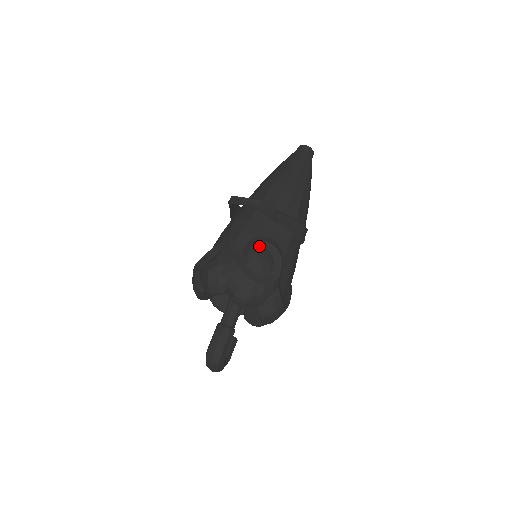
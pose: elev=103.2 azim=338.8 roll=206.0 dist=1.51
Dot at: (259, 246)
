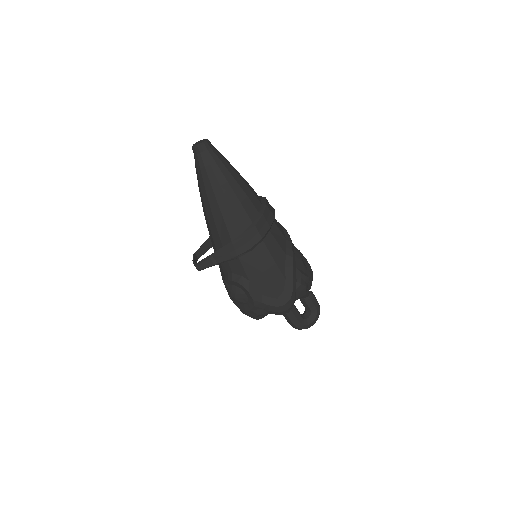
Dot at: (228, 286)
